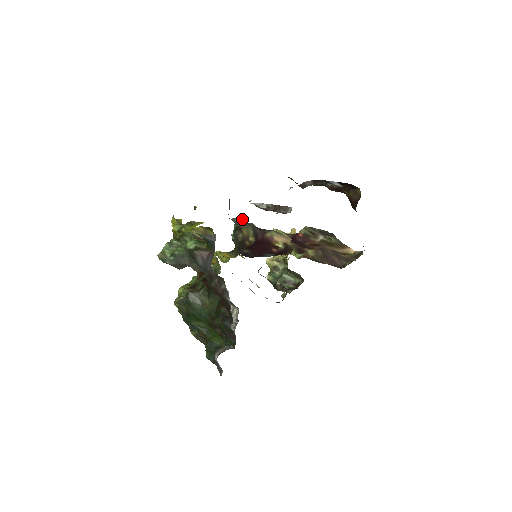
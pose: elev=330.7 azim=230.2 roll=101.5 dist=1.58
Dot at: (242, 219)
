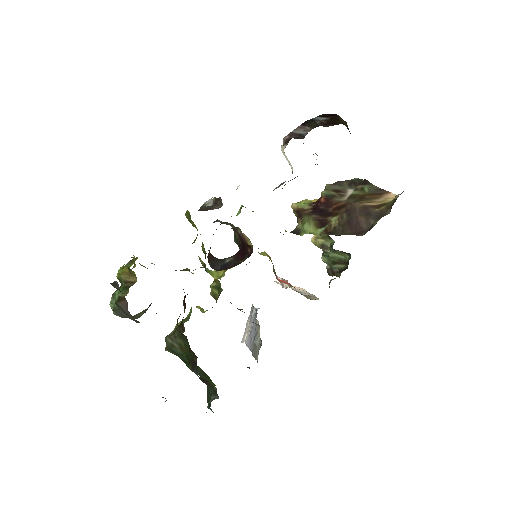
Dot at: (239, 212)
